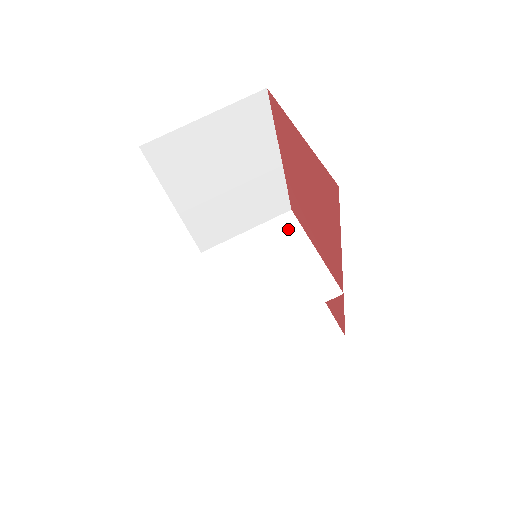
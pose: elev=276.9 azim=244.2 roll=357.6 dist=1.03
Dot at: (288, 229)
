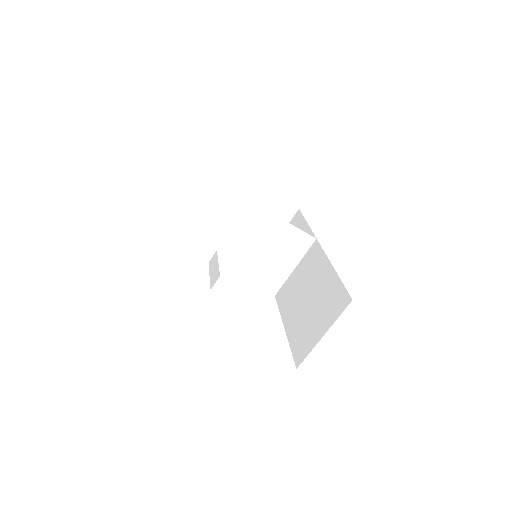
Dot at: (257, 216)
